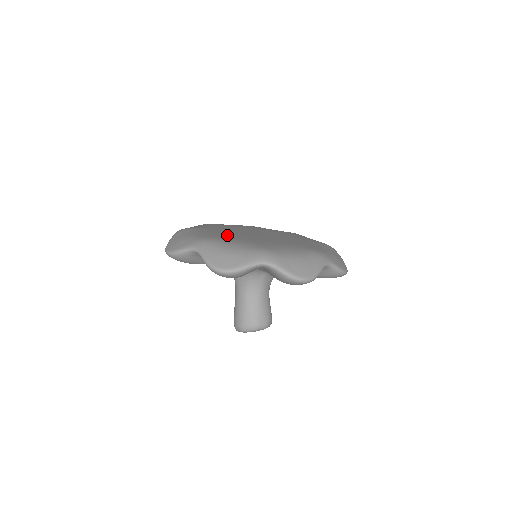
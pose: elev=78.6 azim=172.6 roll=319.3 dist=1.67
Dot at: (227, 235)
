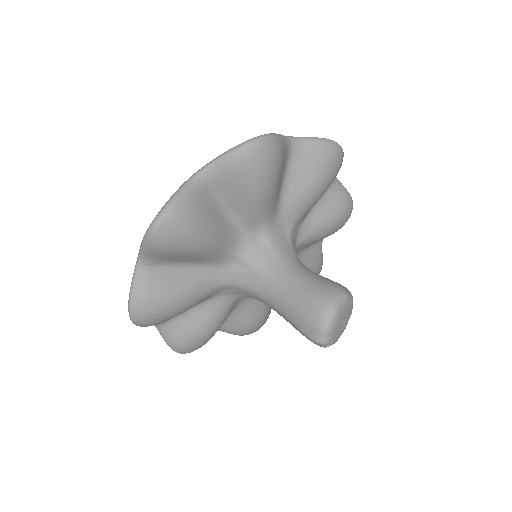
Dot at: occluded
